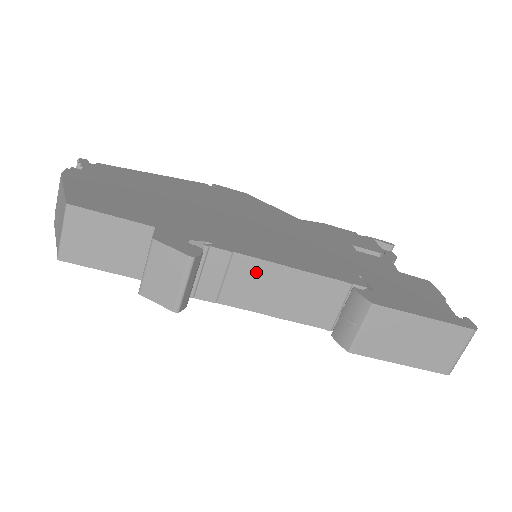
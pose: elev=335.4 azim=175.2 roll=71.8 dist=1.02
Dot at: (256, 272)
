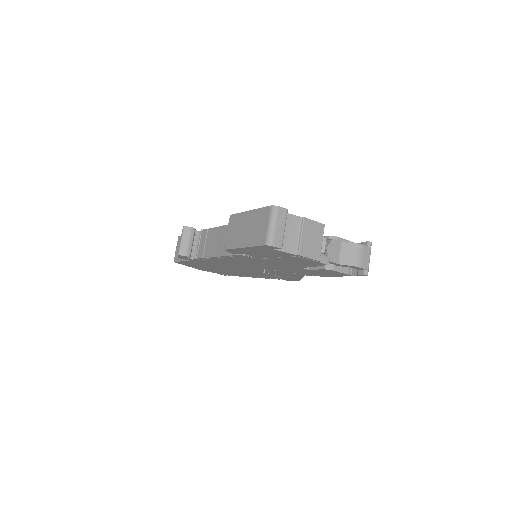
Dot at: (214, 235)
